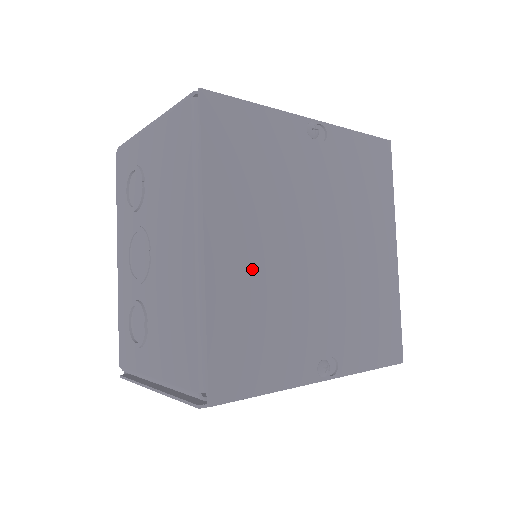
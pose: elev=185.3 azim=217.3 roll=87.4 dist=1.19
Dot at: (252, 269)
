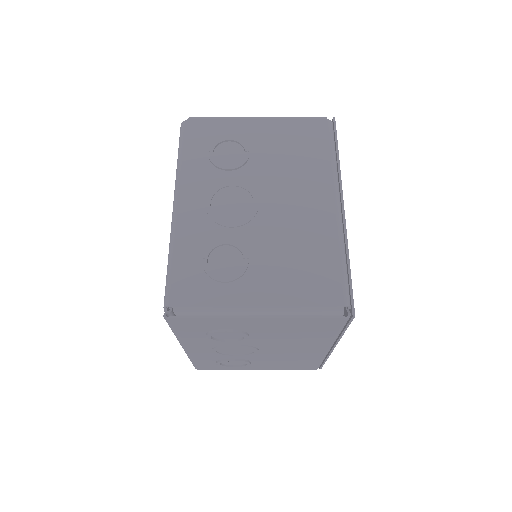
Dot at: occluded
